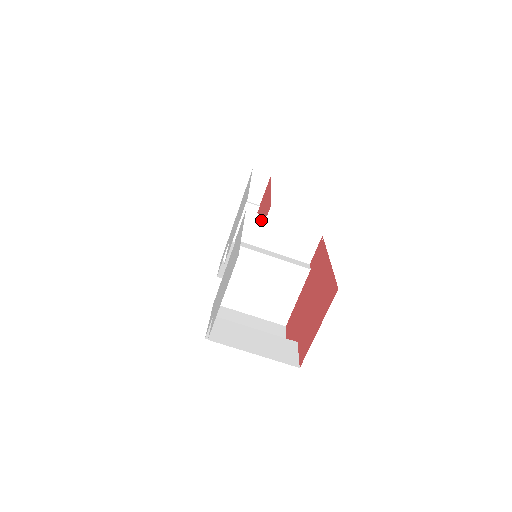
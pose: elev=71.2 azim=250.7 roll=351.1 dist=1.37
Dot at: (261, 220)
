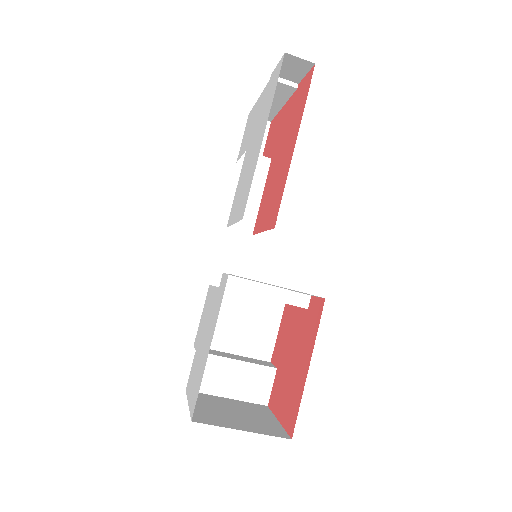
Dot at: occluded
